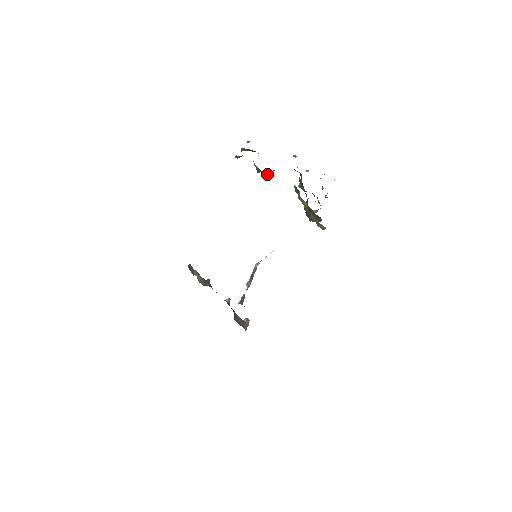
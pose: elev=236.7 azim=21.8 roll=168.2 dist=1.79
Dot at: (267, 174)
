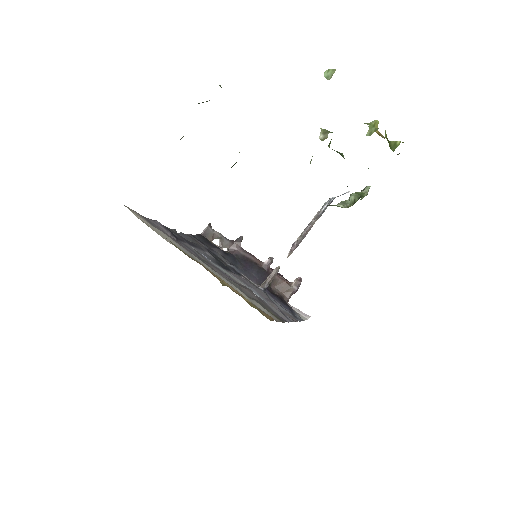
Dot at: occluded
